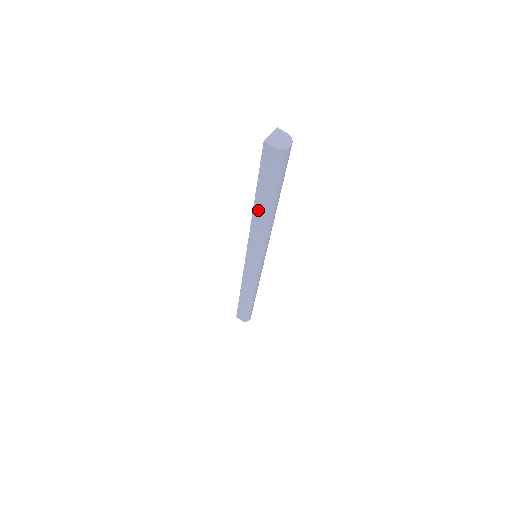
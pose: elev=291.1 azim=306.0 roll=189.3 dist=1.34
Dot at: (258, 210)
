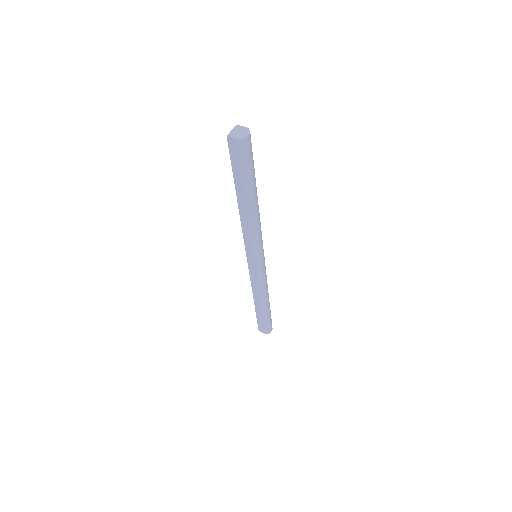
Dot at: (242, 204)
